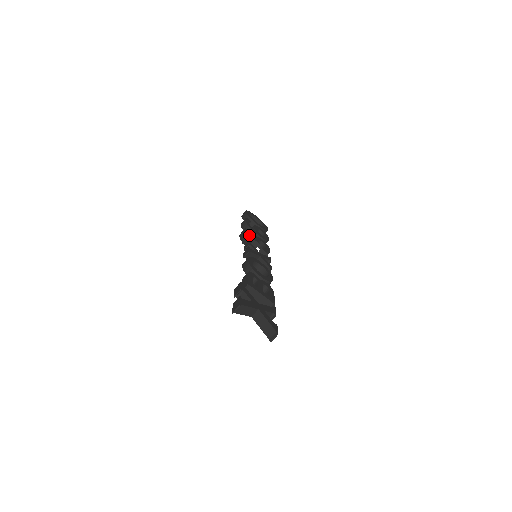
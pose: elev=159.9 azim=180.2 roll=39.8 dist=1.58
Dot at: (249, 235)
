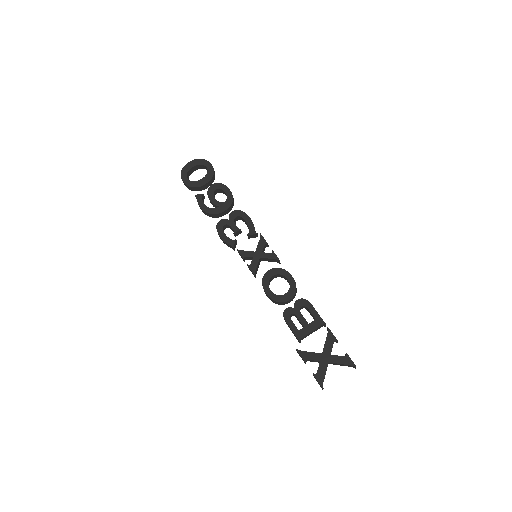
Dot at: (224, 227)
